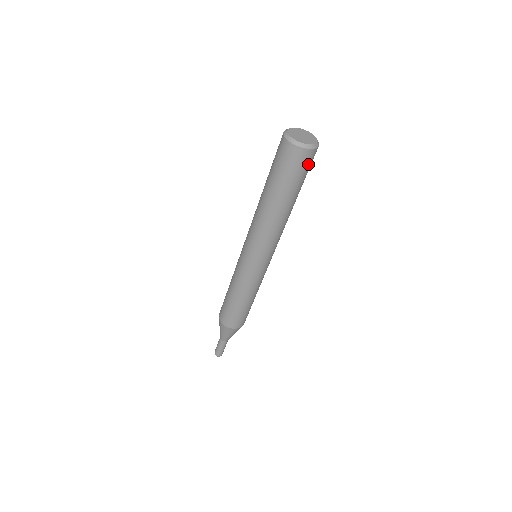
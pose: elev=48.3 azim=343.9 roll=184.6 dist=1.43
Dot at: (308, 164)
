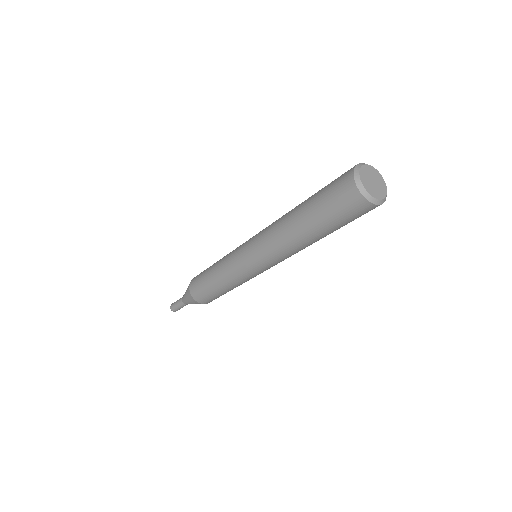
Dot at: occluded
